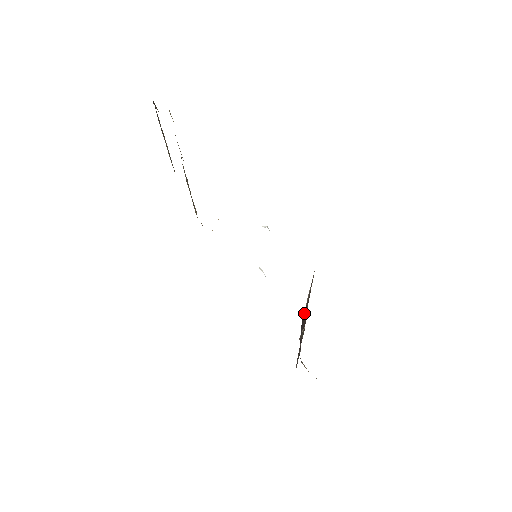
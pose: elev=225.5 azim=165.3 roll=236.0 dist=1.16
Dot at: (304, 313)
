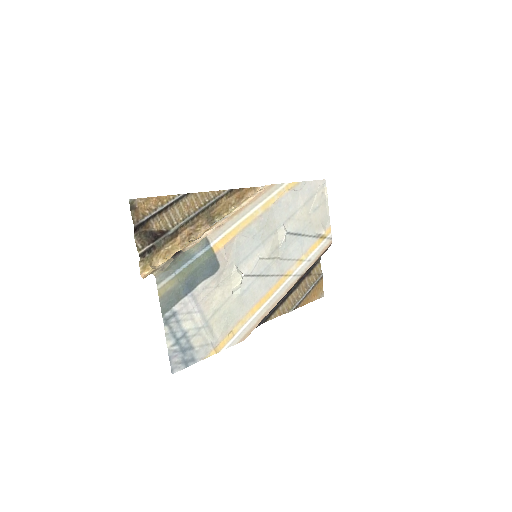
Dot at: occluded
